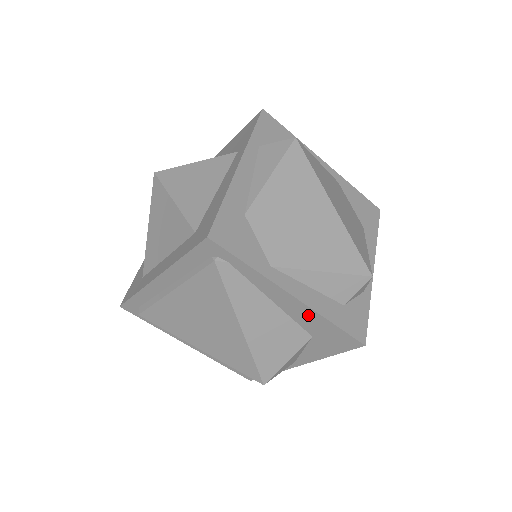
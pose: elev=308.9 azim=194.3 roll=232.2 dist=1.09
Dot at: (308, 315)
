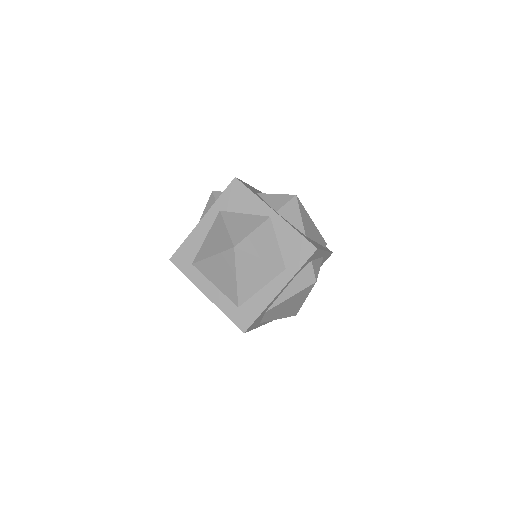
Dot at: occluded
